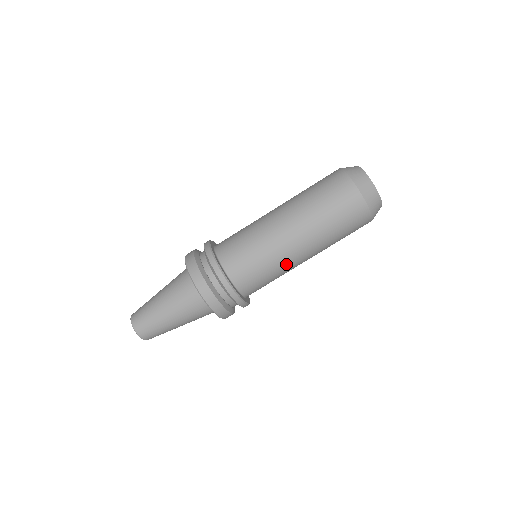
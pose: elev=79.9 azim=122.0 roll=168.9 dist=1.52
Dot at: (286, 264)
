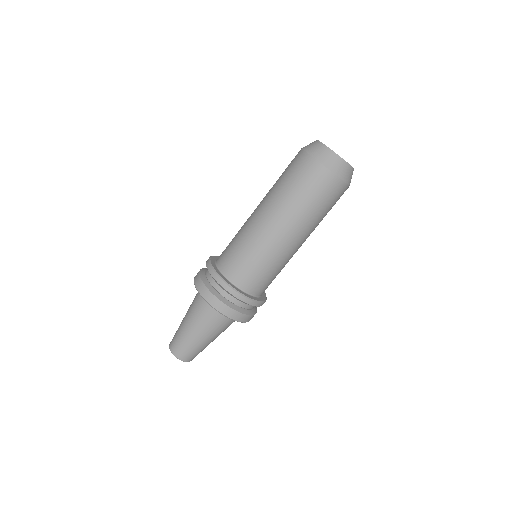
Dot at: occluded
